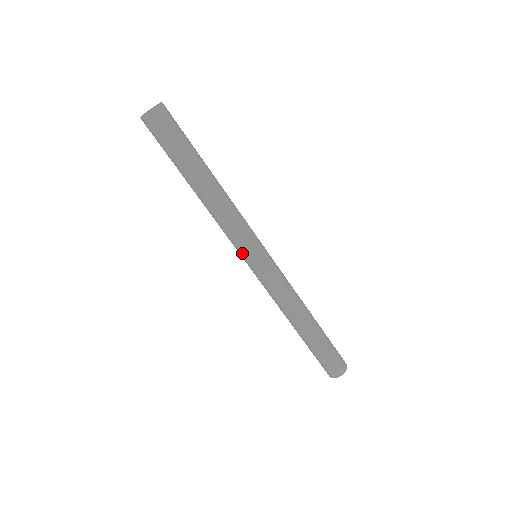
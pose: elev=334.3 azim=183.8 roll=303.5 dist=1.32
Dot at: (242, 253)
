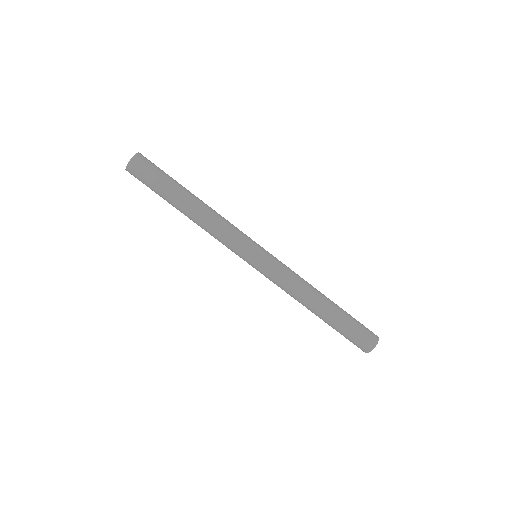
Dot at: occluded
